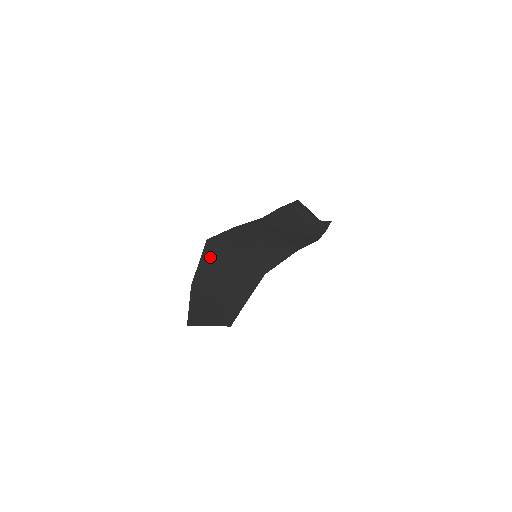
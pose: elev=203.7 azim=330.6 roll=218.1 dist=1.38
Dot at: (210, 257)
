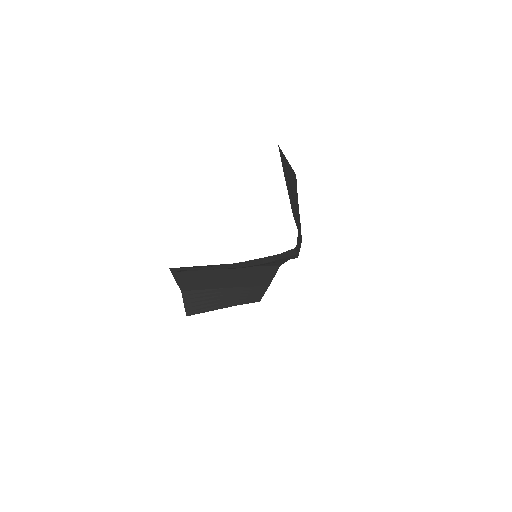
Dot at: (185, 275)
